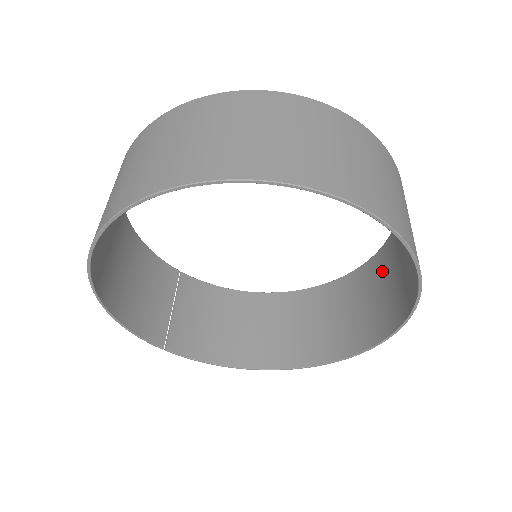
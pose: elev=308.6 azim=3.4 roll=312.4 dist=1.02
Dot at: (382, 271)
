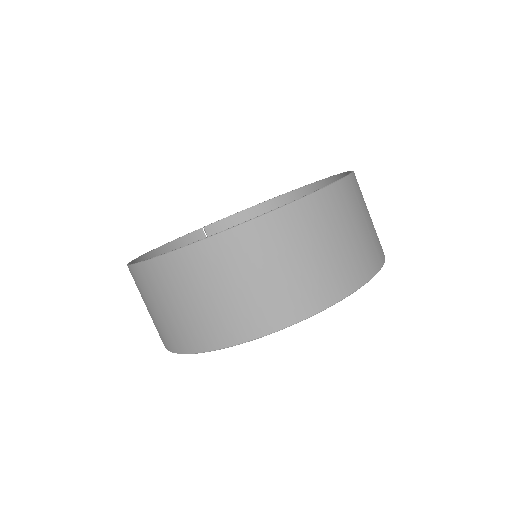
Dot at: occluded
